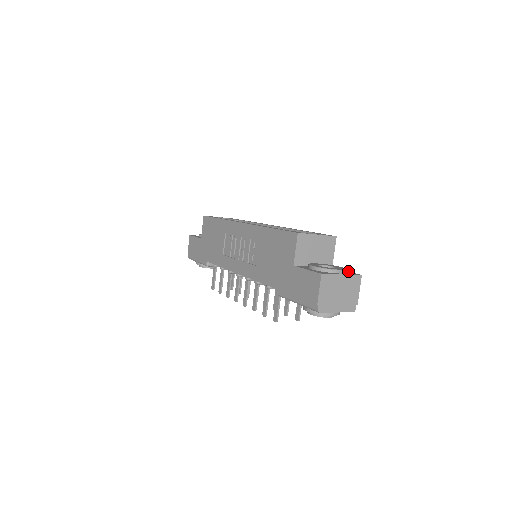
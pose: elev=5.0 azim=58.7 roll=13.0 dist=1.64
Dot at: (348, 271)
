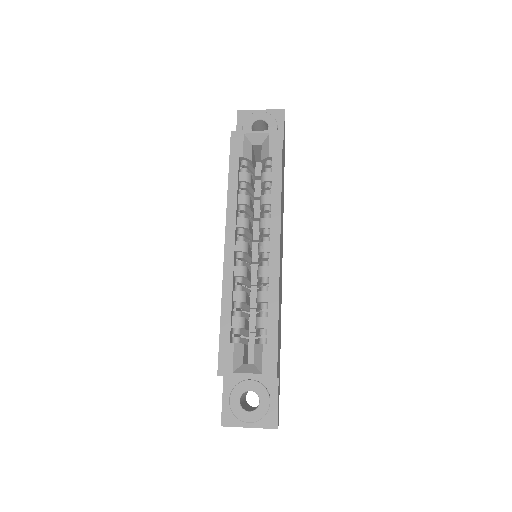
Dot at: (277, 406)
